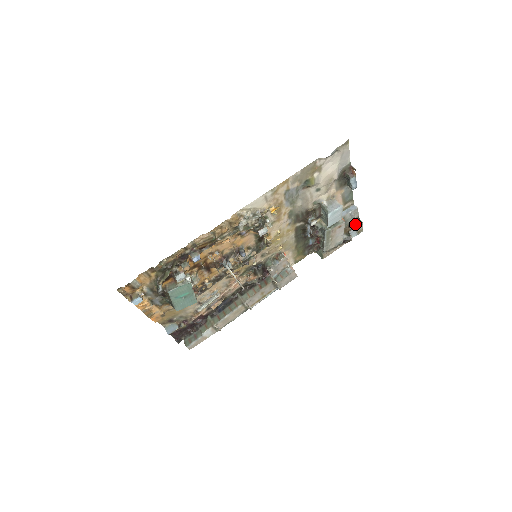
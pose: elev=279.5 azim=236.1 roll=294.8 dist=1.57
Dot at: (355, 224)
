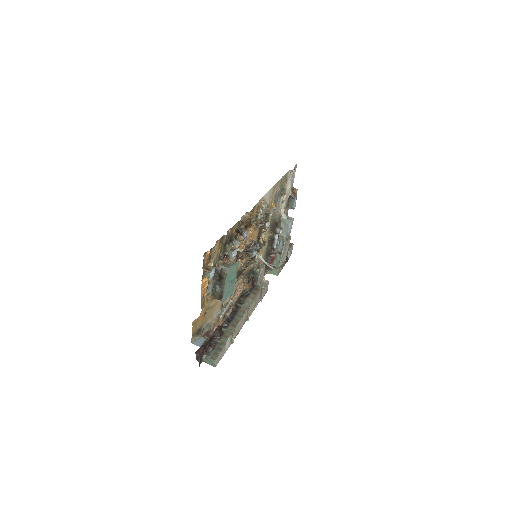
Dot at: (289, 246)
